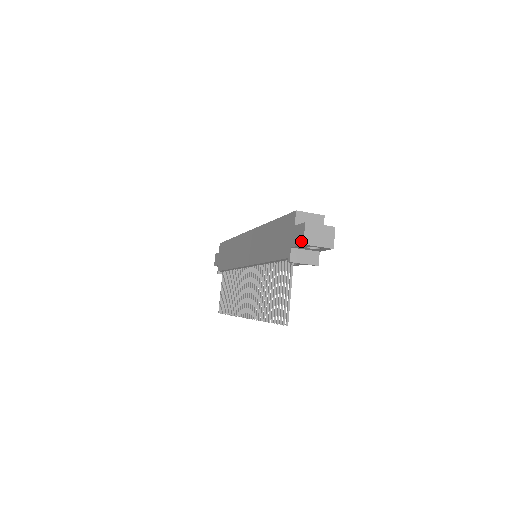
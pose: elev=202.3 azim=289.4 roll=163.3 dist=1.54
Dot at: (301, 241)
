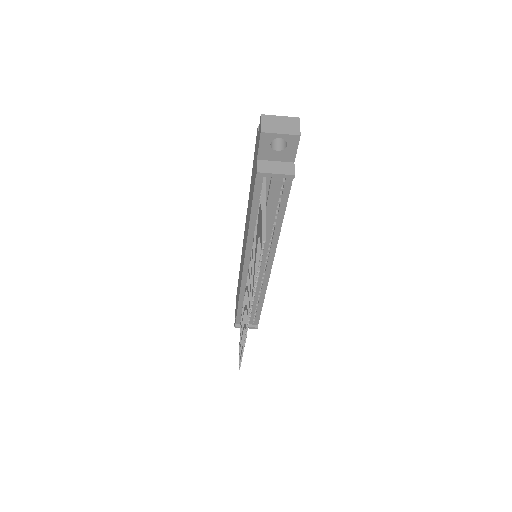
Dot at: (259, 134)
